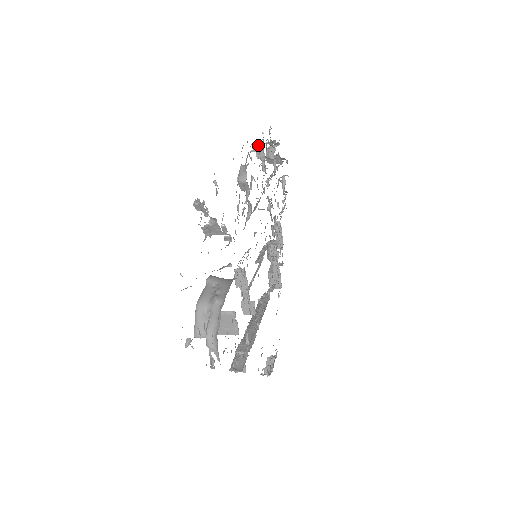
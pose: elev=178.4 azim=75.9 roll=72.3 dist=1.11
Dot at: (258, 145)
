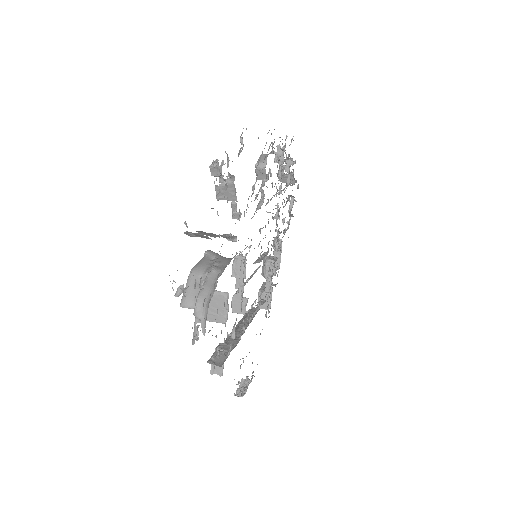
Dot at: (279, 147)
